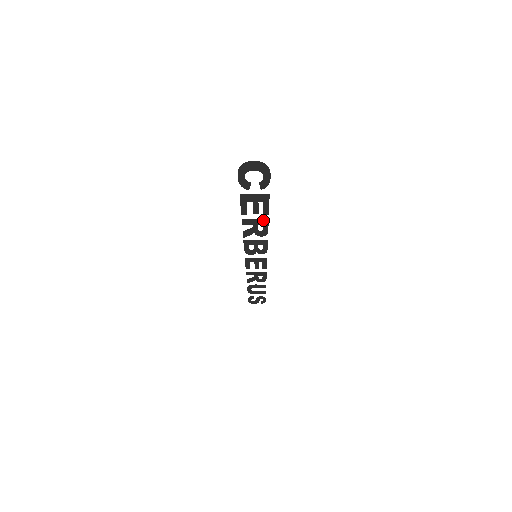
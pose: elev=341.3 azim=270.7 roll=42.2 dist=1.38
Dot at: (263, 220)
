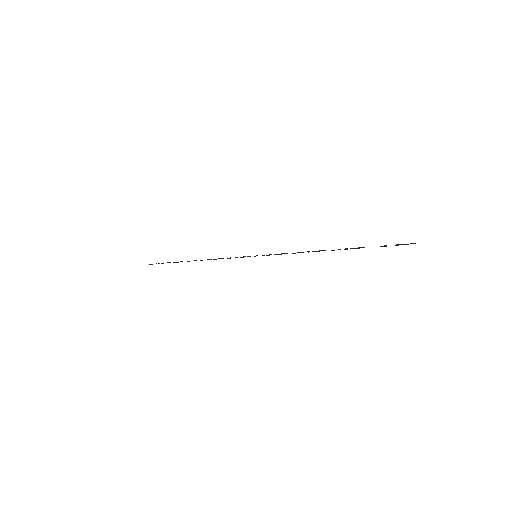
Dot at: (325, 250)
